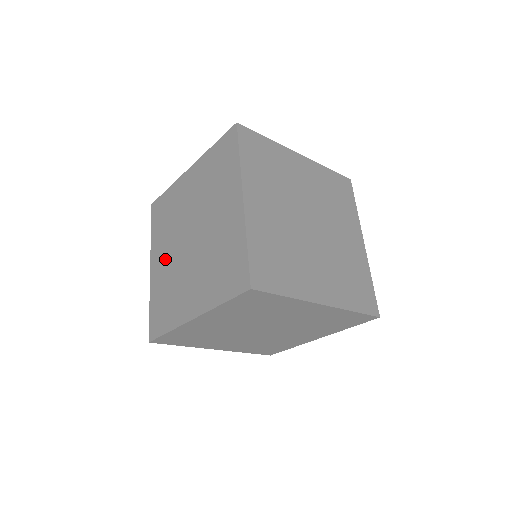
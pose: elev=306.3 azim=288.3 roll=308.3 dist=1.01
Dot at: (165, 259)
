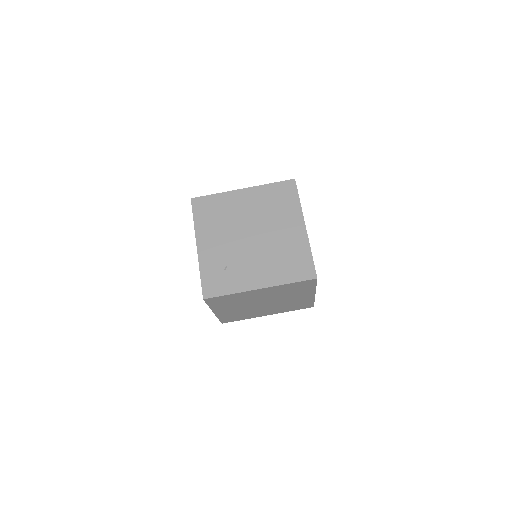
Dot at: occluded
